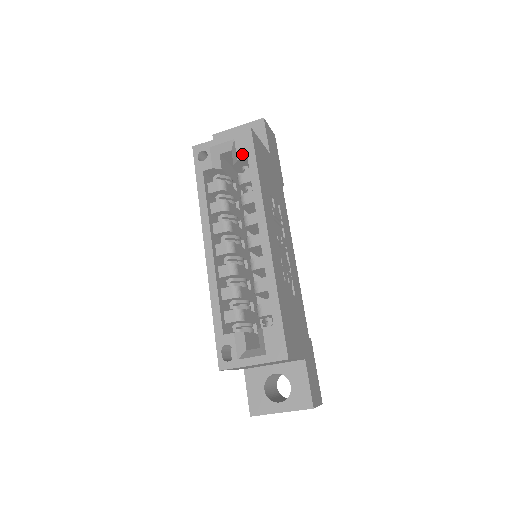
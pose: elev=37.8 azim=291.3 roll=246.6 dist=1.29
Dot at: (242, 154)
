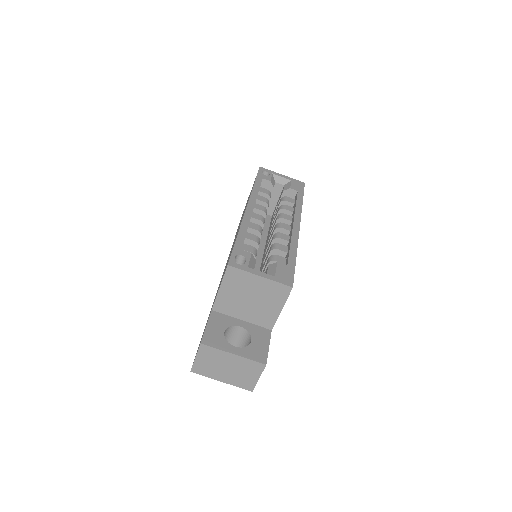
Dot at: (295, 188)
